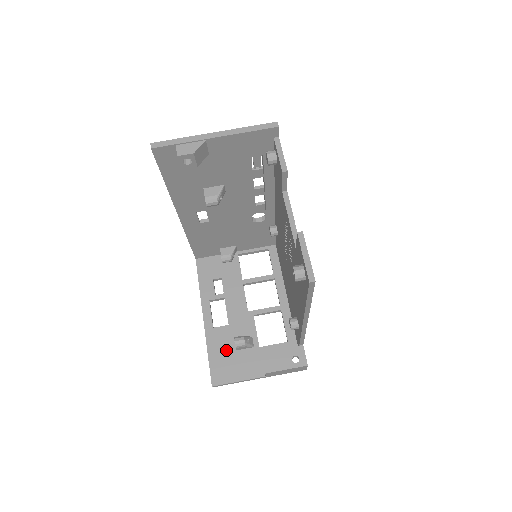
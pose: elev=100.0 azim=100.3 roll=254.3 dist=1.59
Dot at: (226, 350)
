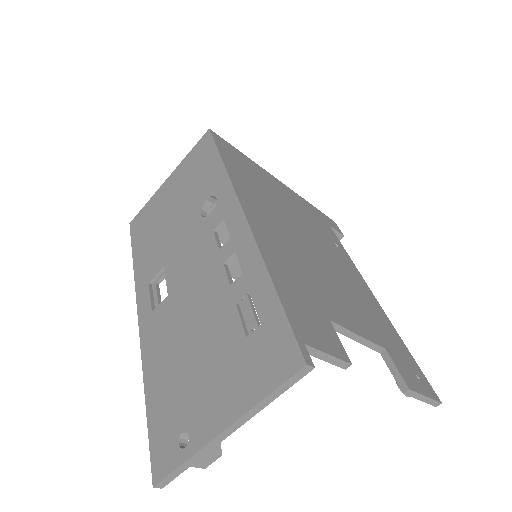
Dot at: occluded
